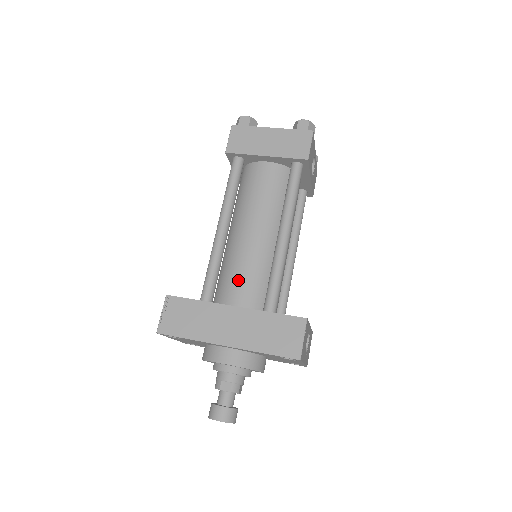
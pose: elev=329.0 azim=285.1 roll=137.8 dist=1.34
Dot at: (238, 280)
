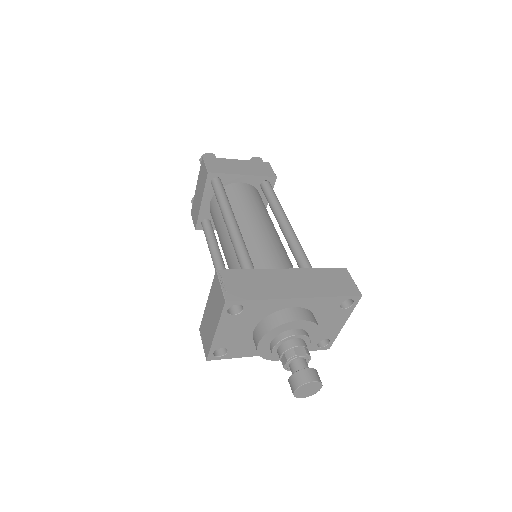
Dot at: (269, 257)
